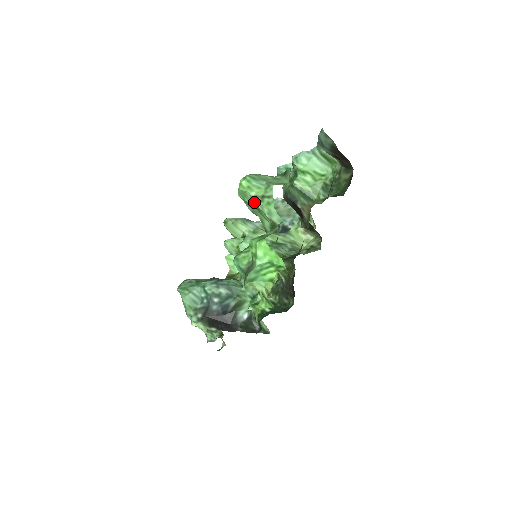
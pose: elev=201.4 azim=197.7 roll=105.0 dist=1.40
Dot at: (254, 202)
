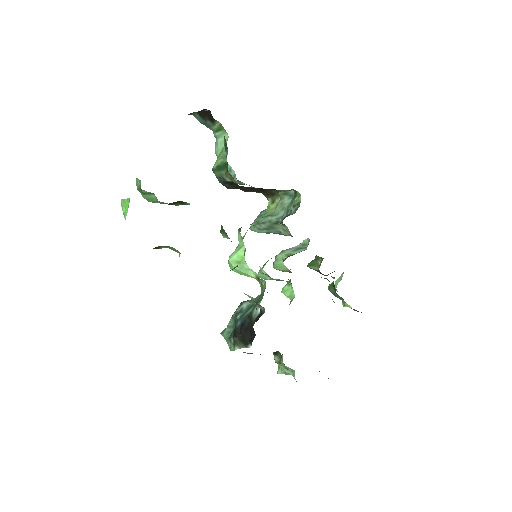
Dot at: (139, 191)
